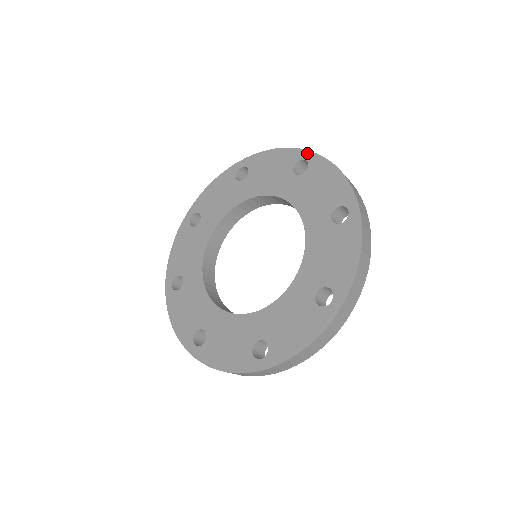
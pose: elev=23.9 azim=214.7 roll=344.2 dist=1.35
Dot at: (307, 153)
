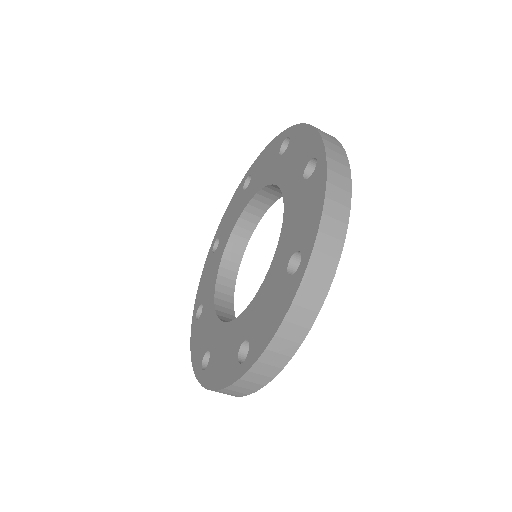
Dot at: (246, 175)
